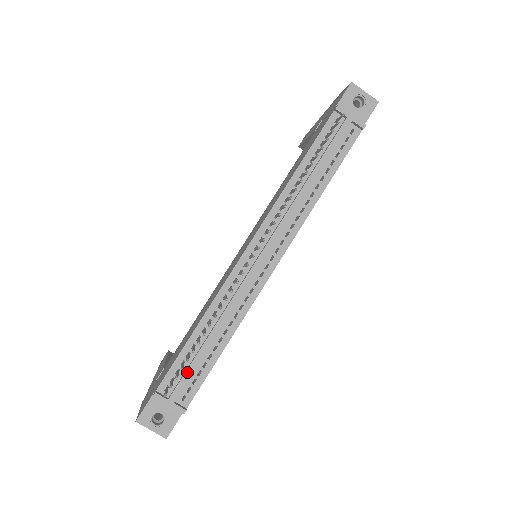
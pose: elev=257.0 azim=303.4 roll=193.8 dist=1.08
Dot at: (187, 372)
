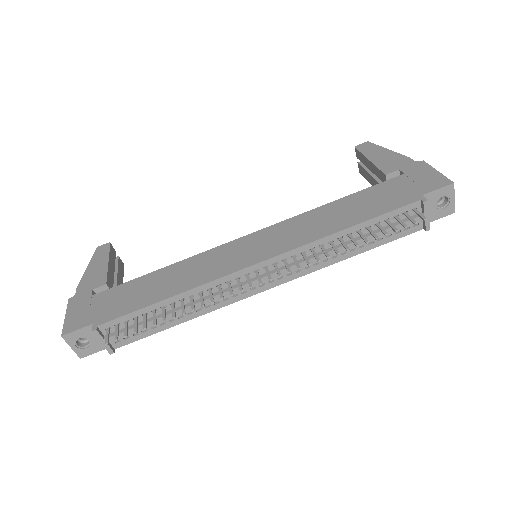
Dot at: occluded
